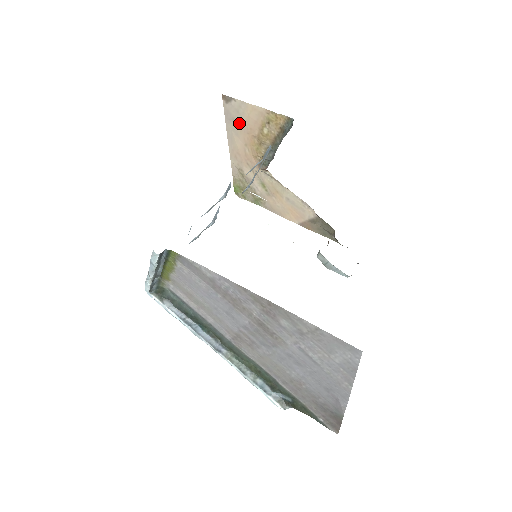
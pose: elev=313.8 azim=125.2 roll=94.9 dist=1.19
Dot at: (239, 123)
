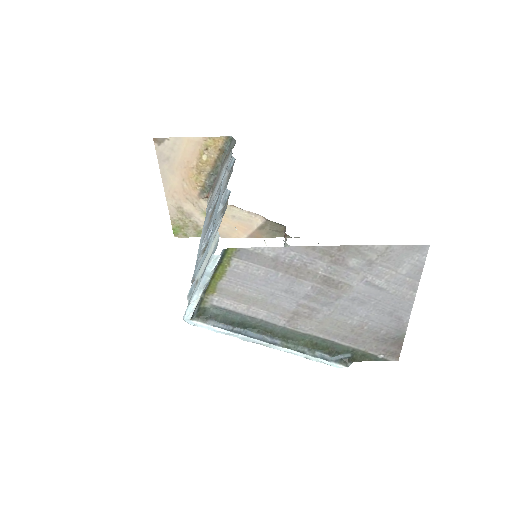
Dot at: (174, 160)
